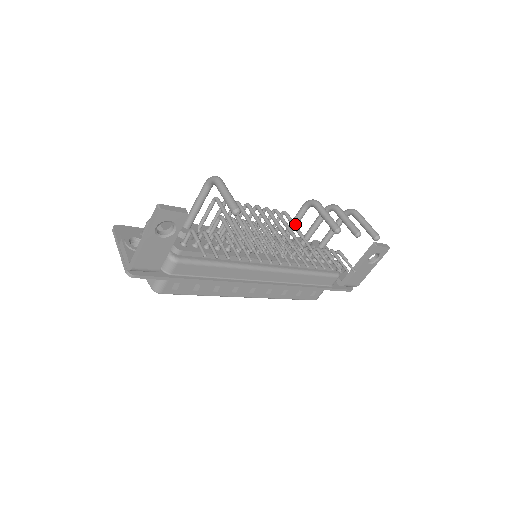
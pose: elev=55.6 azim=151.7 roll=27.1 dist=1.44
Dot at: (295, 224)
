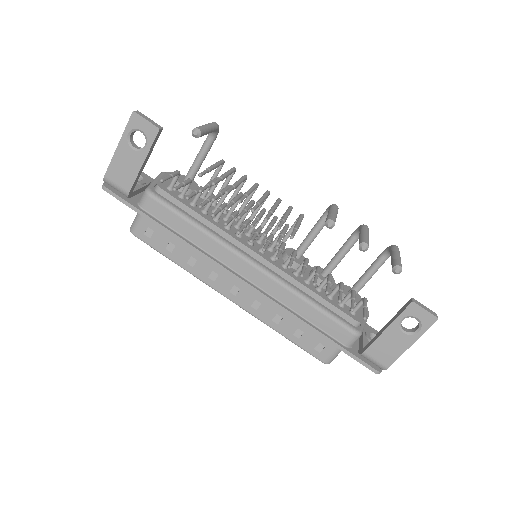
Dot at: (299, 221)
